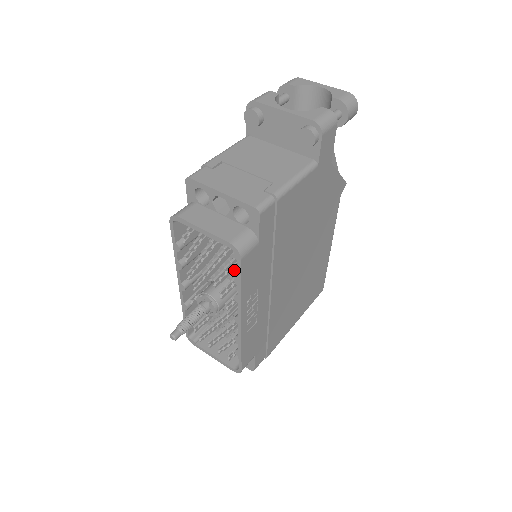
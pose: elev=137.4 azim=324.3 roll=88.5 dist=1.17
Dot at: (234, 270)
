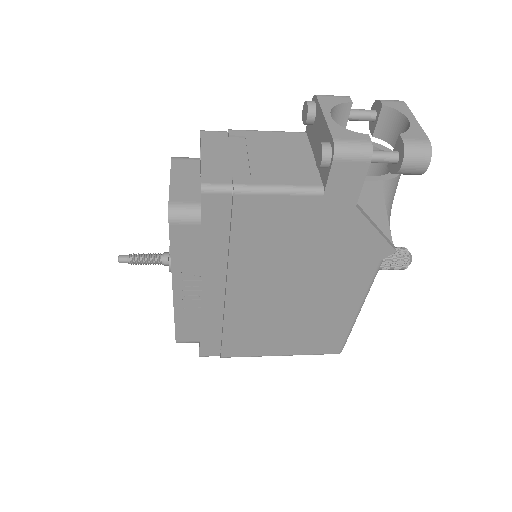
Dot at: occluded
